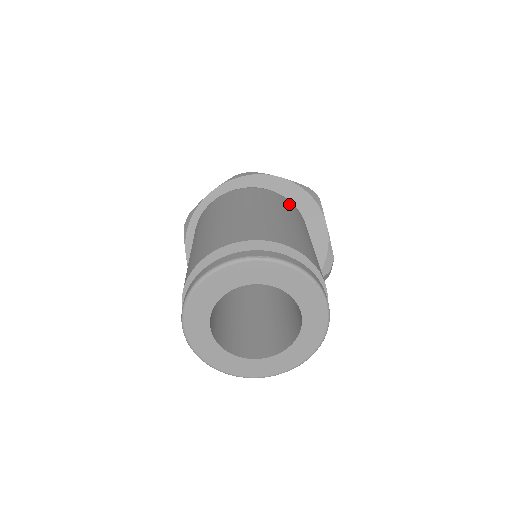
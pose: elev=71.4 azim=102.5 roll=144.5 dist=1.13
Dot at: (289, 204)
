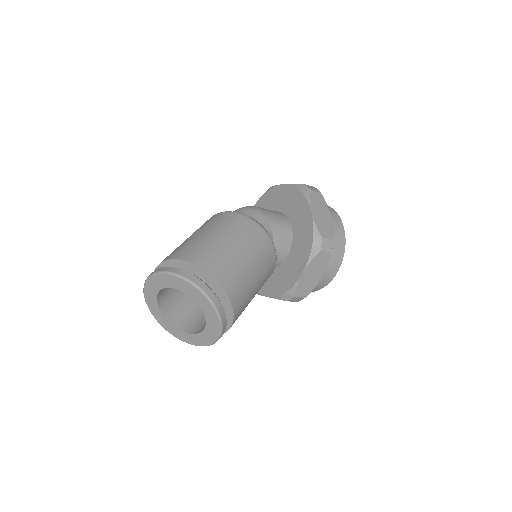
Dot at: (233, 218)
